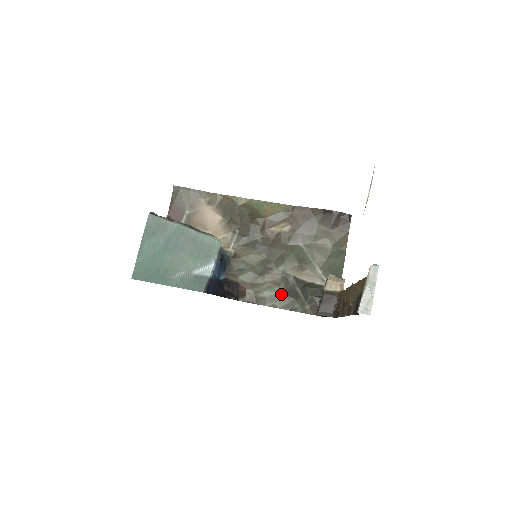
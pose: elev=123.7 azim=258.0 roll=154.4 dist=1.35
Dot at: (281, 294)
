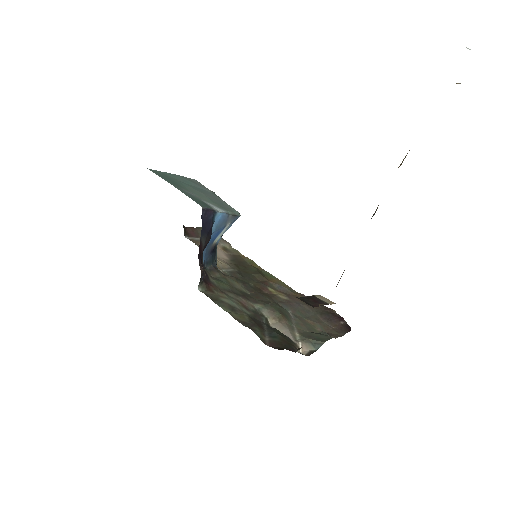
Dot at: (245, 314)
